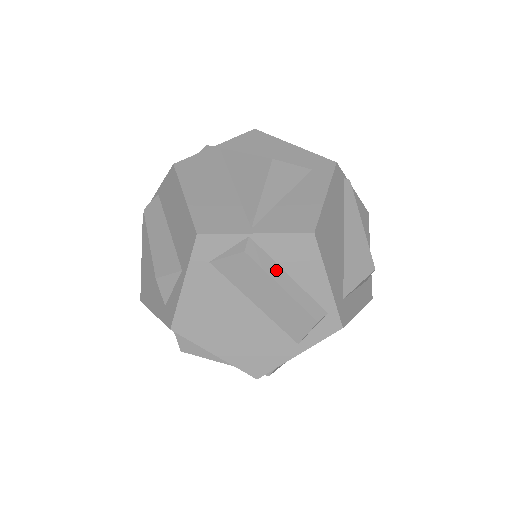
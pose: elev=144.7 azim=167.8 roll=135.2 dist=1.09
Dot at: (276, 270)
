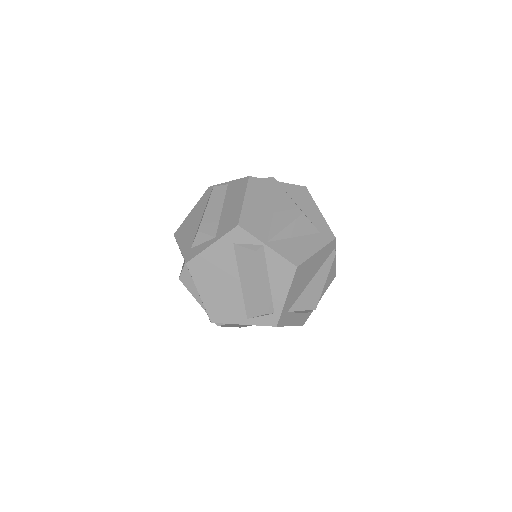
Dot at: (264, 272)
